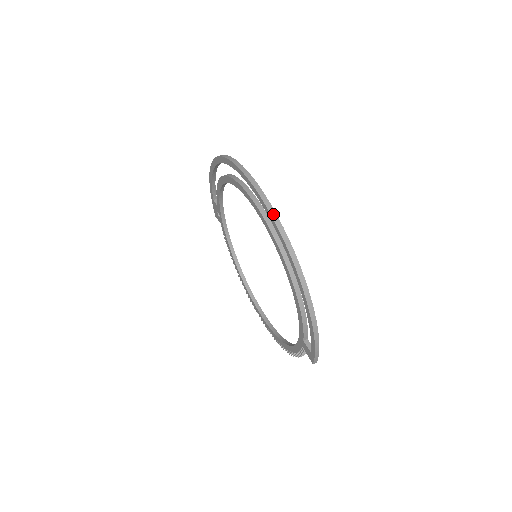
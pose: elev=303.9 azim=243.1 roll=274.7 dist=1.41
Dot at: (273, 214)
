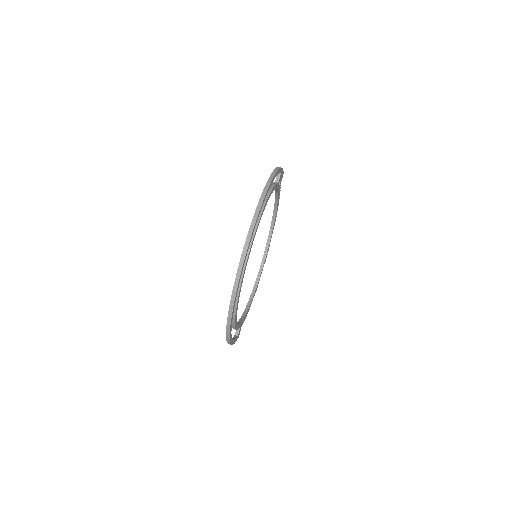
Dot at: (232, 301)
